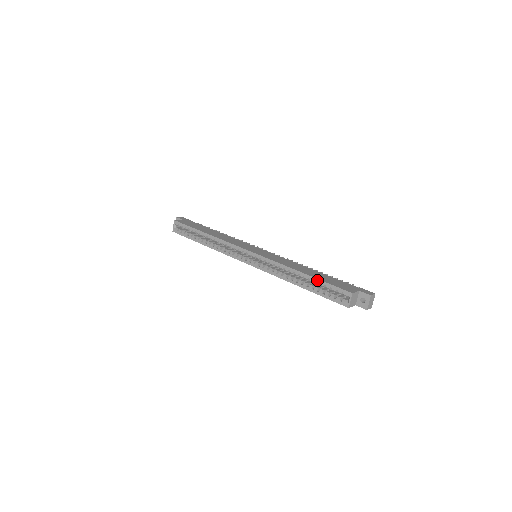
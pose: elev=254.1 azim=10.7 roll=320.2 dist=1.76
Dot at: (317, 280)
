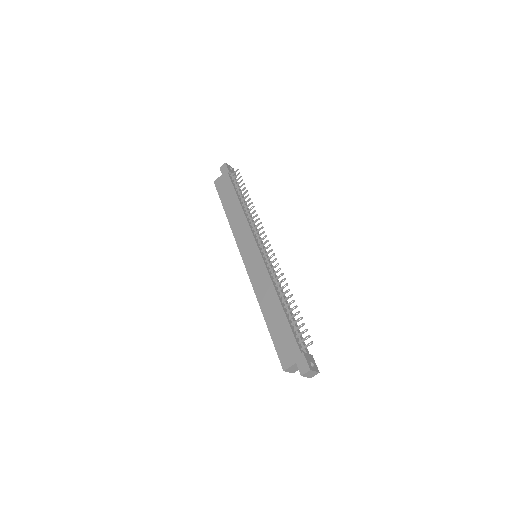
Dot at: (270, 334)
